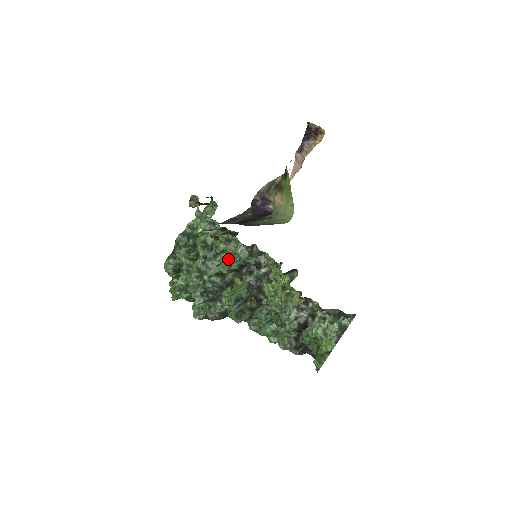
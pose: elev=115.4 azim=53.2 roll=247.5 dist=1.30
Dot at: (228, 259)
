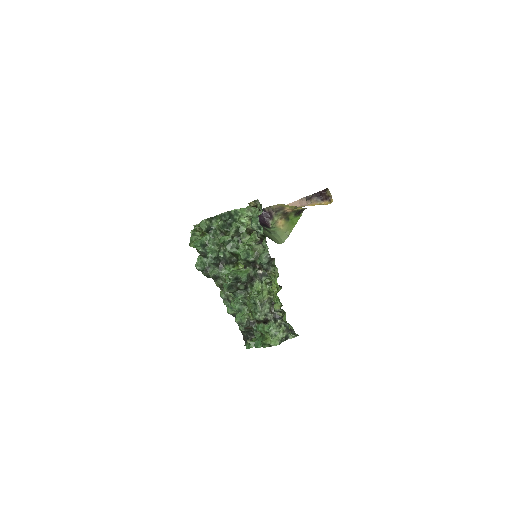
Dot at: (248, 251)
